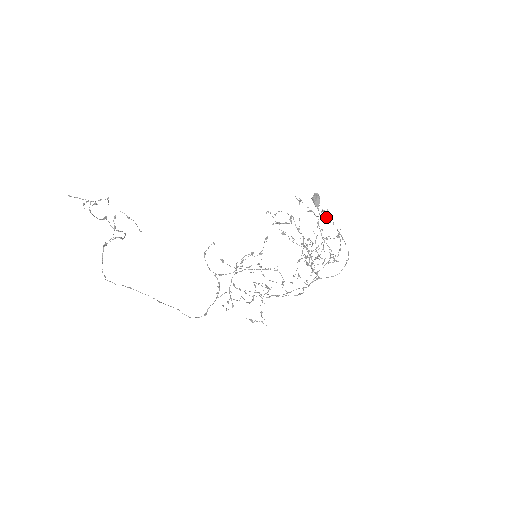
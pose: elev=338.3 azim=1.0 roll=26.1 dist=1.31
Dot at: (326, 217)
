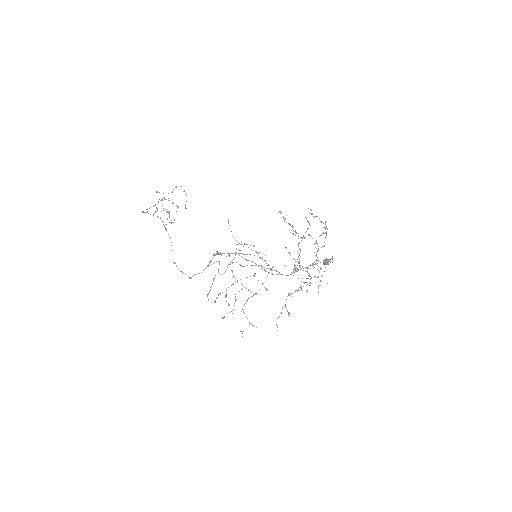
Dot at: occluded
